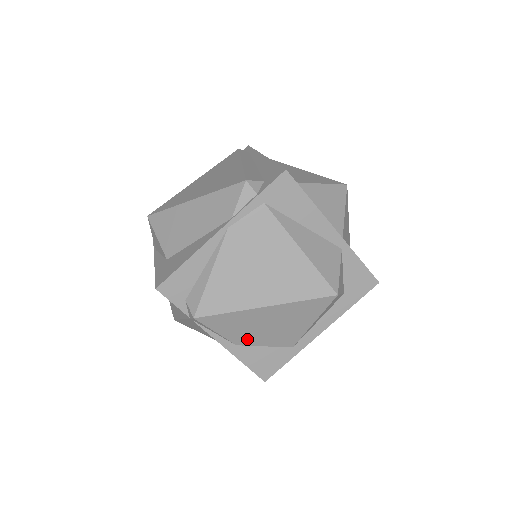
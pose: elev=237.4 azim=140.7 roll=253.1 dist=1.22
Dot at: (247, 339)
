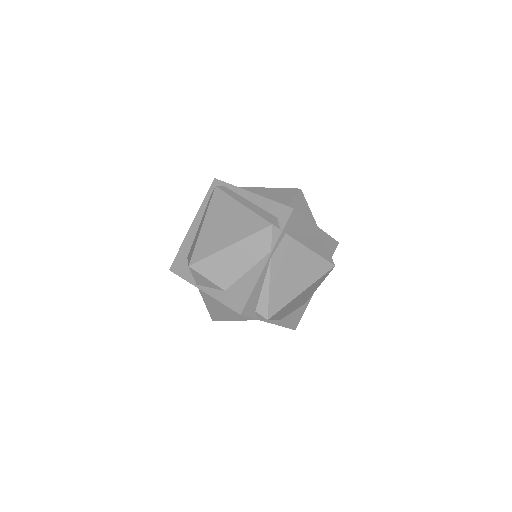
Dot at: (287, 313)
